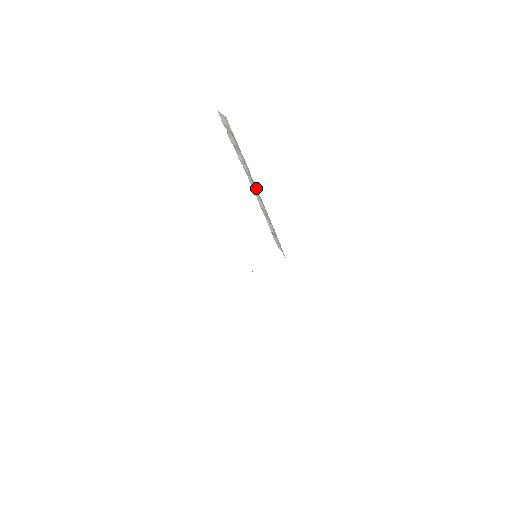
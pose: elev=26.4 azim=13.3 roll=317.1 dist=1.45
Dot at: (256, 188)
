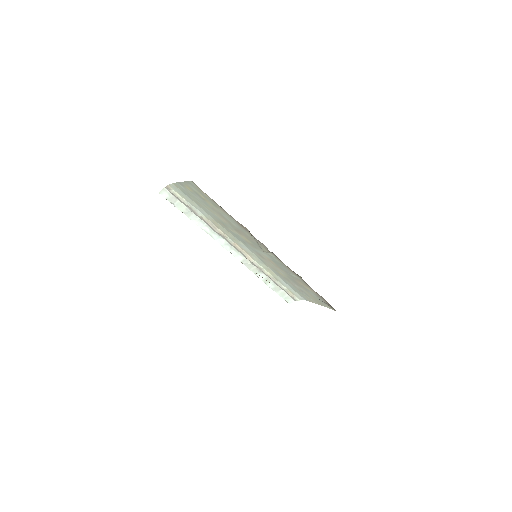
Dot at: (221, 231)
